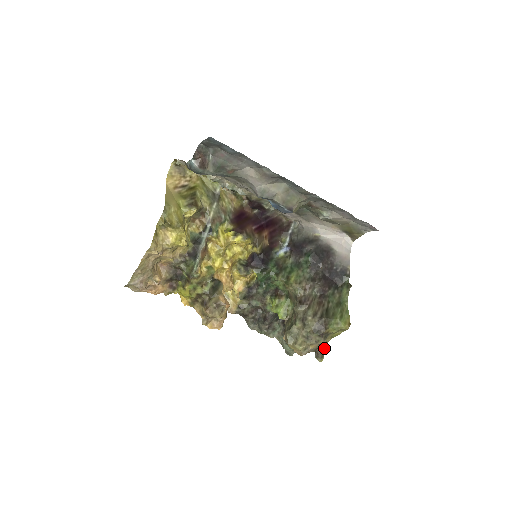
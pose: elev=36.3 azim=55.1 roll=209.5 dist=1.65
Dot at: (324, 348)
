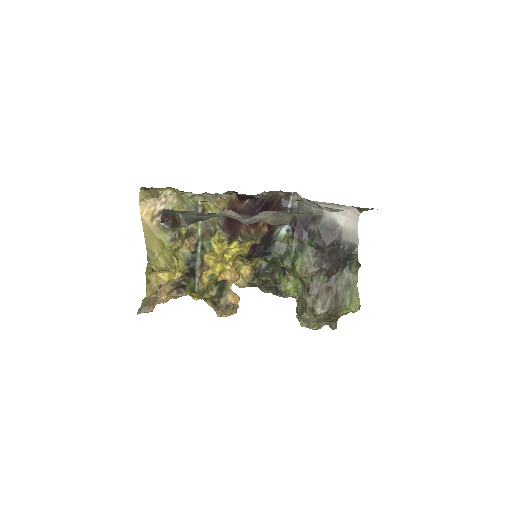
Dot at: occluded
